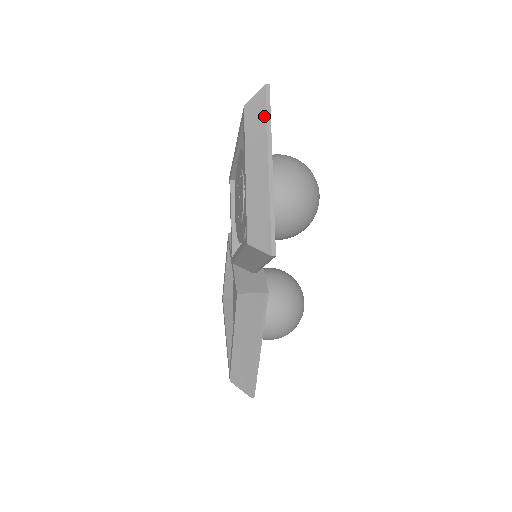
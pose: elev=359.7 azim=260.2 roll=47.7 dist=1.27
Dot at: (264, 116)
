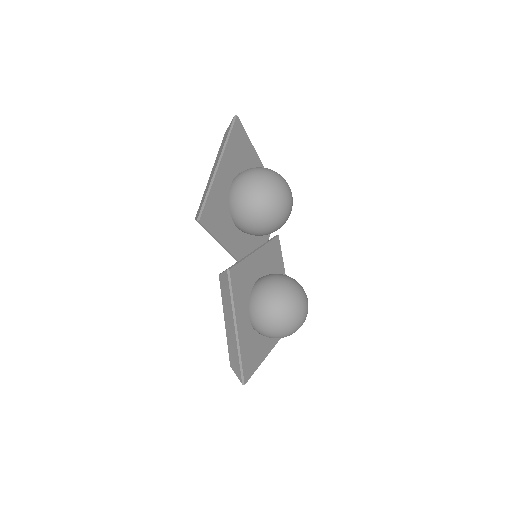
Dot at: (227, 135)
